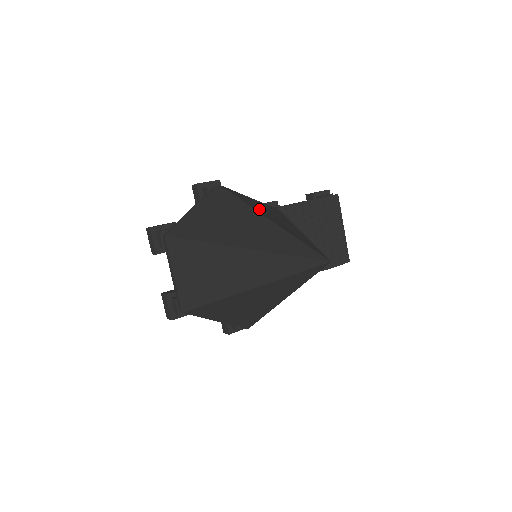
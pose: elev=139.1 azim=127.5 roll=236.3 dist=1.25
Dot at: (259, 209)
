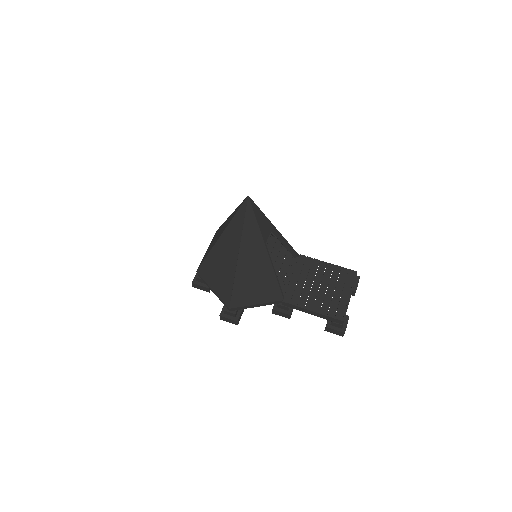
Dot at: occluded
